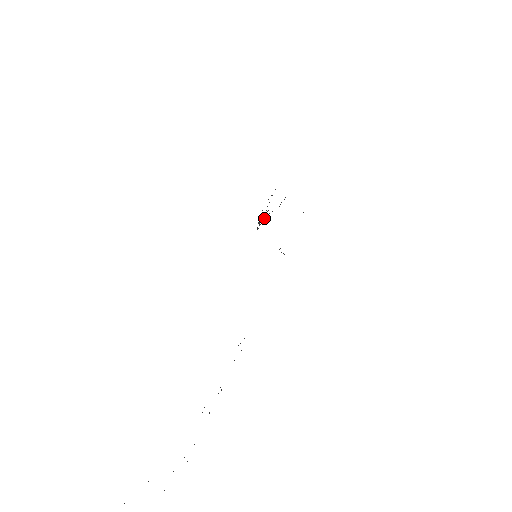
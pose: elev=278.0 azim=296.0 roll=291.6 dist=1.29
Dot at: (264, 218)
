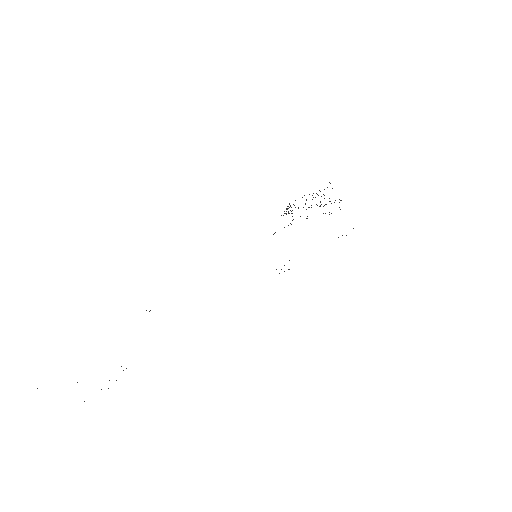
Dot at: (298, 208)
